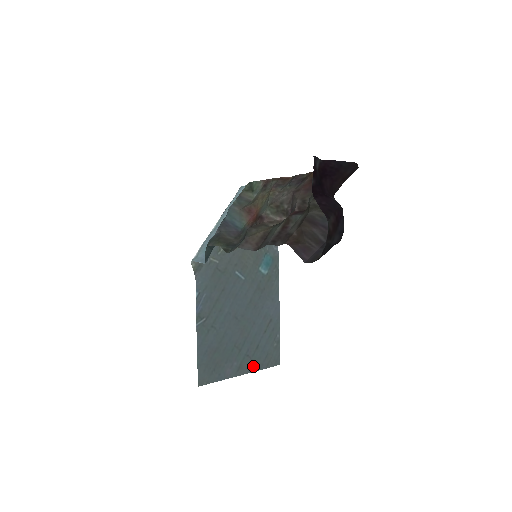
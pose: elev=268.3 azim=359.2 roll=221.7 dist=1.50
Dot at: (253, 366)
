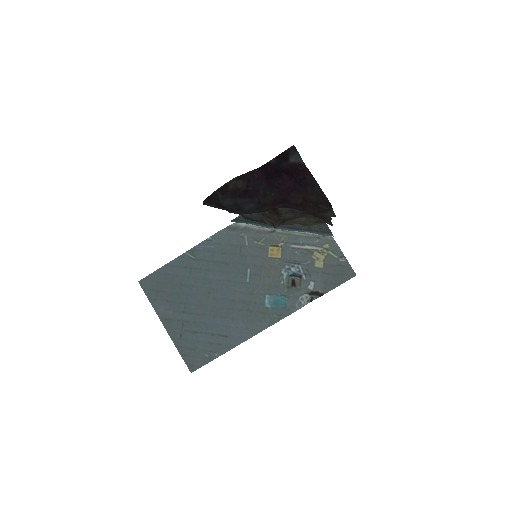
Dot at: (177, 336)
